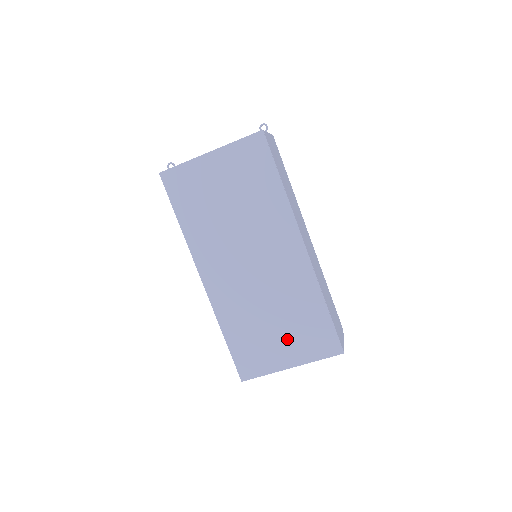
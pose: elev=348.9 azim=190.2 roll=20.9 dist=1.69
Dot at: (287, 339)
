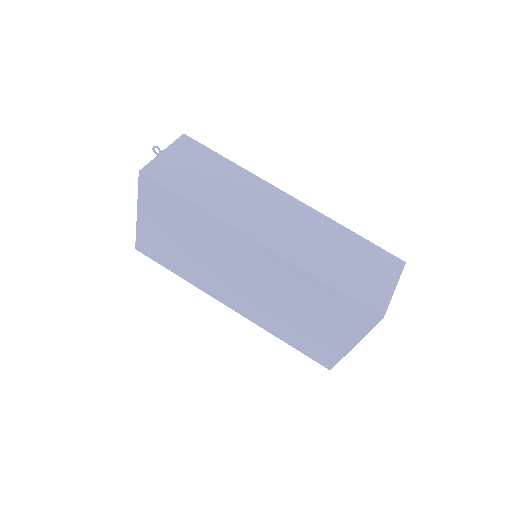
Dot at: (326, 325)
